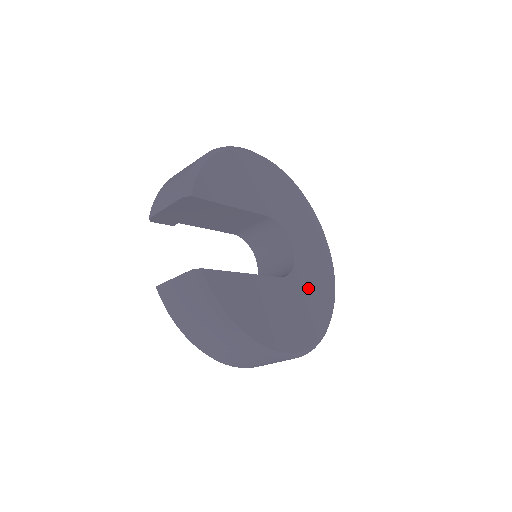
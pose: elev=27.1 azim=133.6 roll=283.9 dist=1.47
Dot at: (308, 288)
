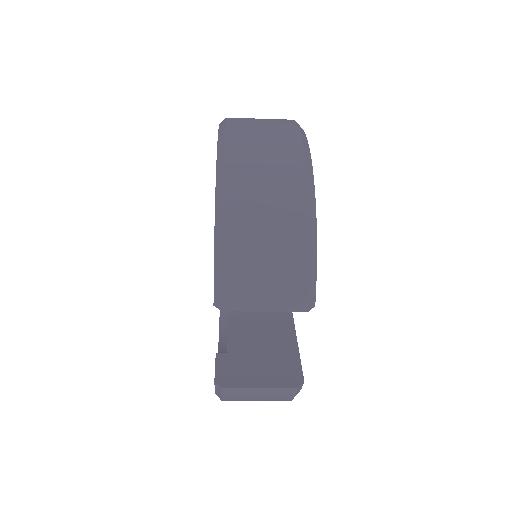
Dot at: occluded
